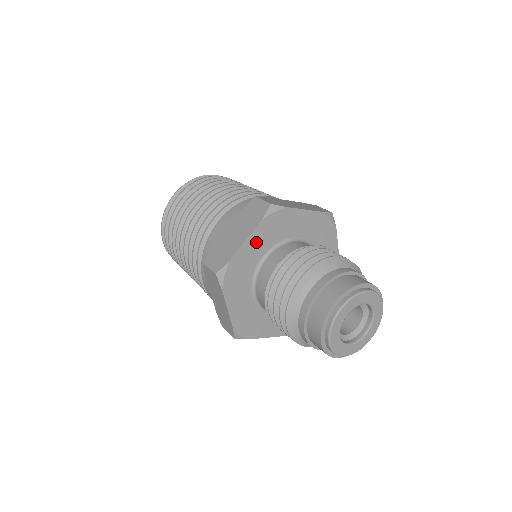
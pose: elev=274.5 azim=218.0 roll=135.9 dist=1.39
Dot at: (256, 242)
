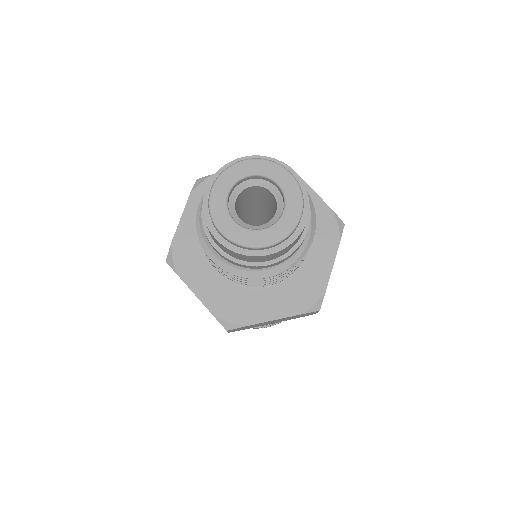
Dot at: occluded
